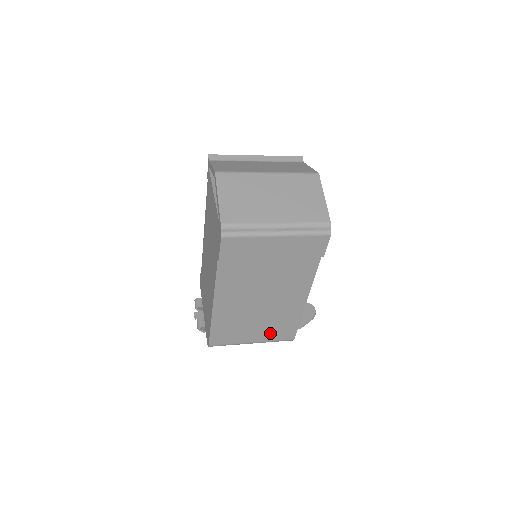
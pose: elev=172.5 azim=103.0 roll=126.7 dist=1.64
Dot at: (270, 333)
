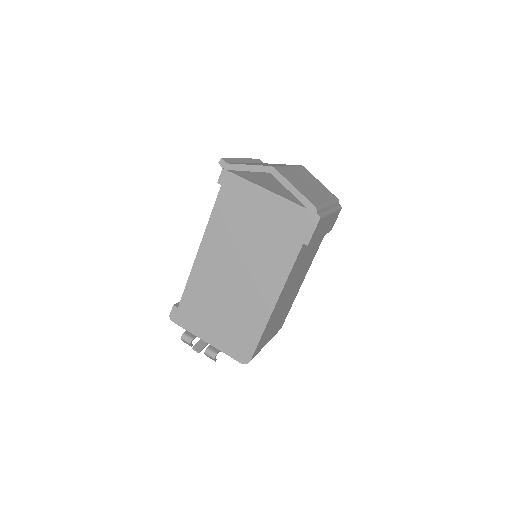
Dot at: (277, 327)
